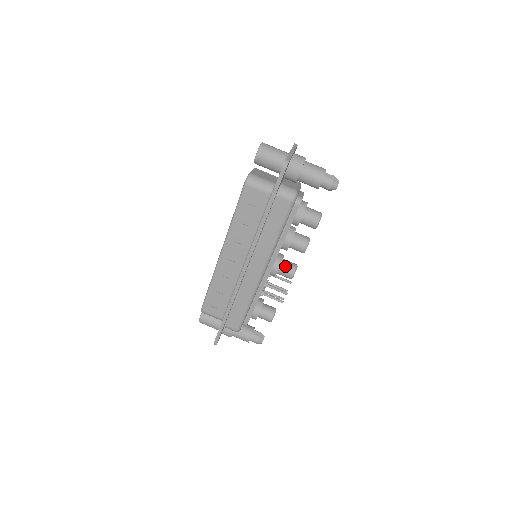
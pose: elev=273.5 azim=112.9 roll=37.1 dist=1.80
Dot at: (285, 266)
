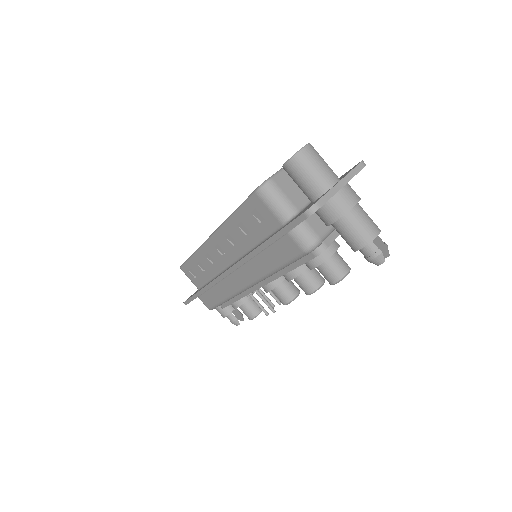
Dot at: (282, 290)
